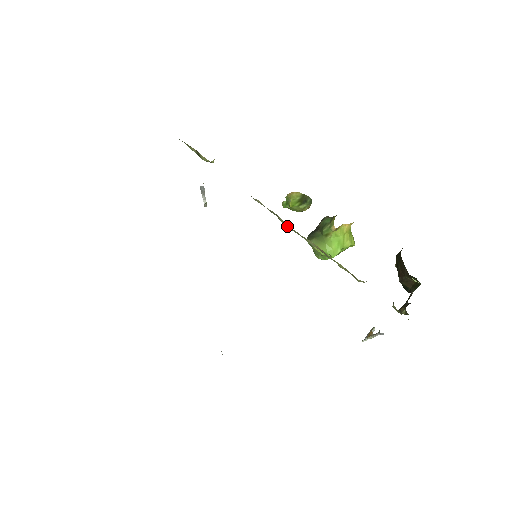
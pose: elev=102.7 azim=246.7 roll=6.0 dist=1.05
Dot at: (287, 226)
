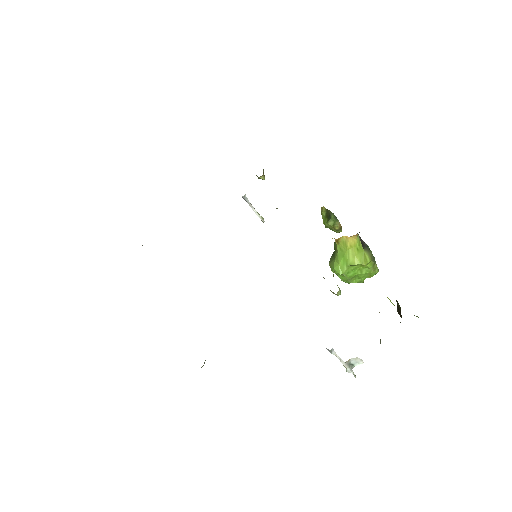
Dot at: occluded
